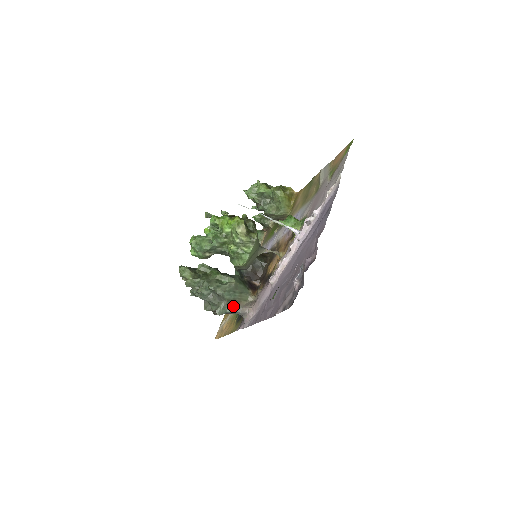
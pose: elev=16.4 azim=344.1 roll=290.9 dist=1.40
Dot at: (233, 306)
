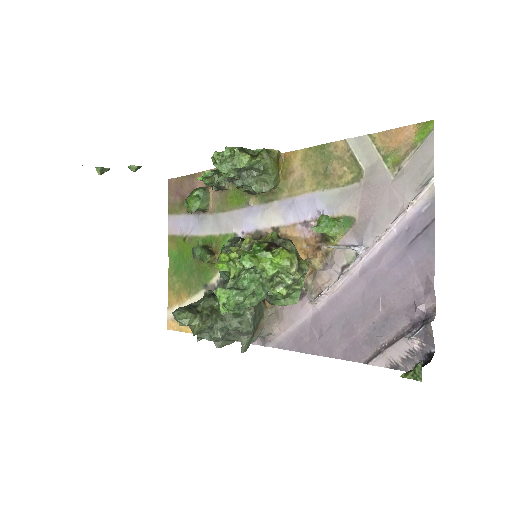
Dot at: (256, 334)
